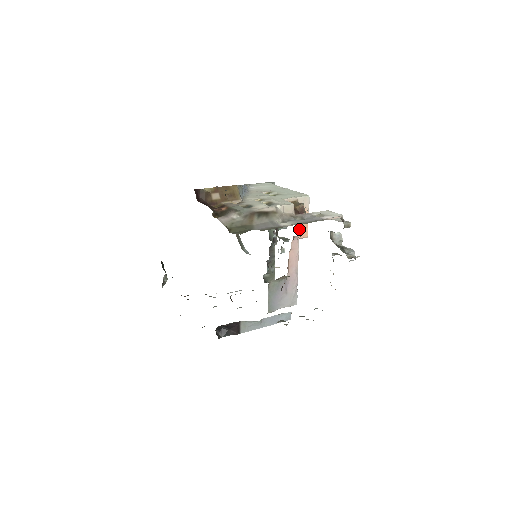
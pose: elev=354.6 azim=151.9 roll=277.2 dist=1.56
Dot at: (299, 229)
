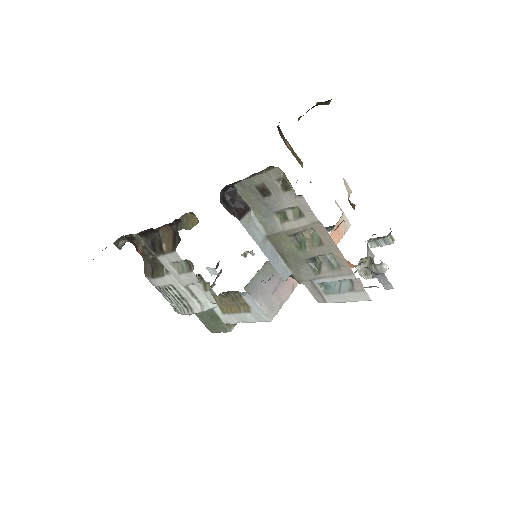
Dot at: occluded
